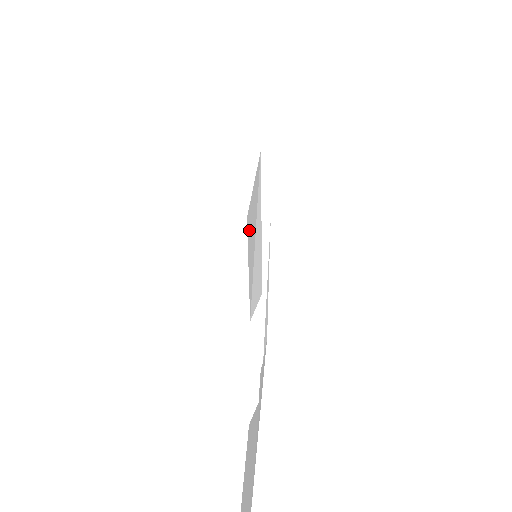
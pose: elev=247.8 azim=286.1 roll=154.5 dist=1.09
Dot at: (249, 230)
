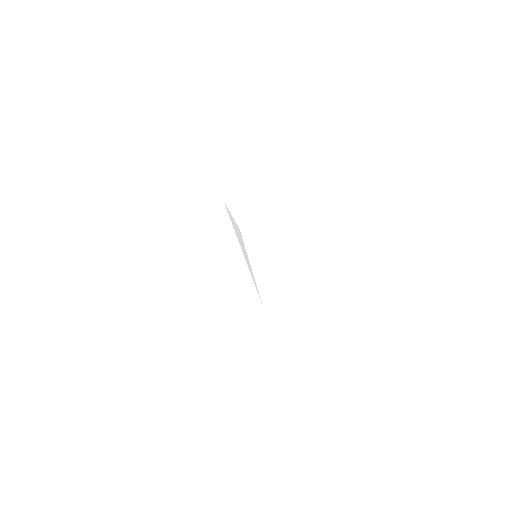
Dot at: occluded
